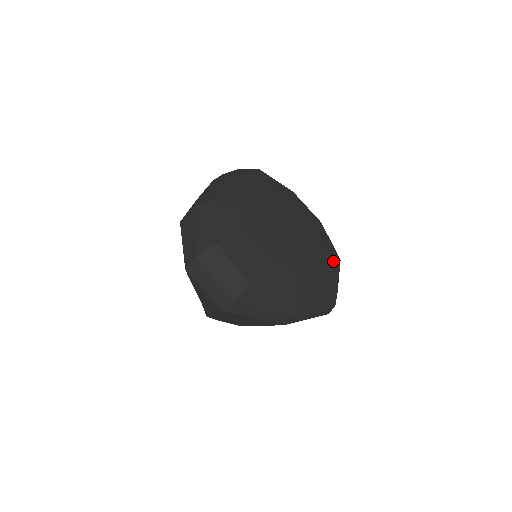
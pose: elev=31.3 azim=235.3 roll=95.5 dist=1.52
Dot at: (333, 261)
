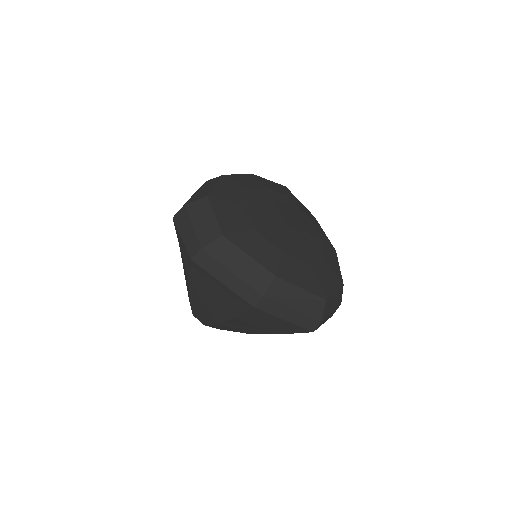
Dot at: (333, 278)
